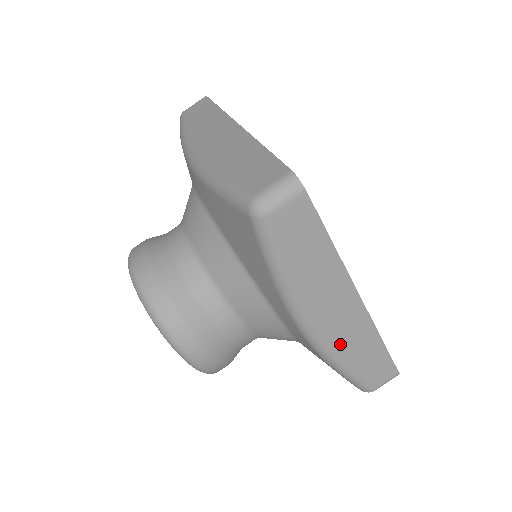
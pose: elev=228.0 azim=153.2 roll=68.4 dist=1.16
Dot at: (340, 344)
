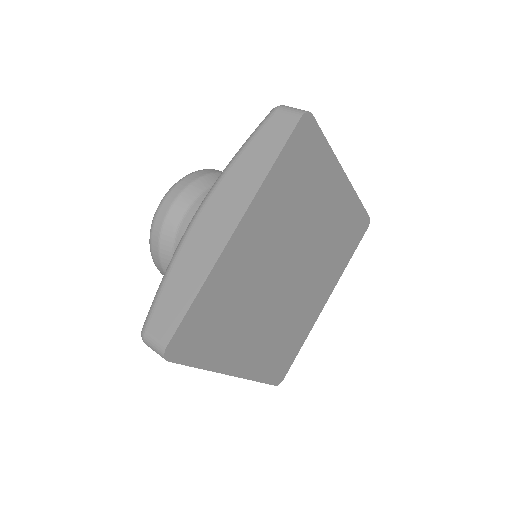
Dot at: occluded
